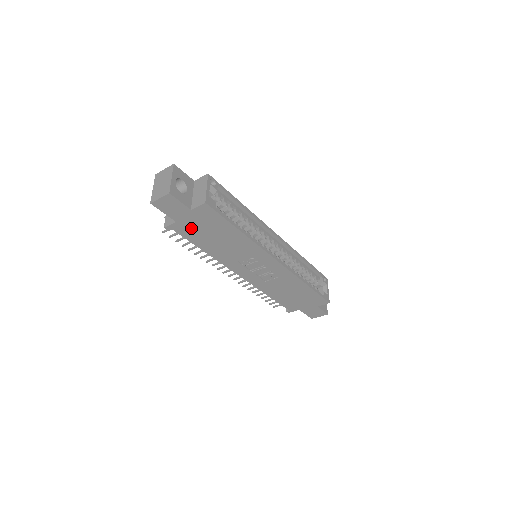
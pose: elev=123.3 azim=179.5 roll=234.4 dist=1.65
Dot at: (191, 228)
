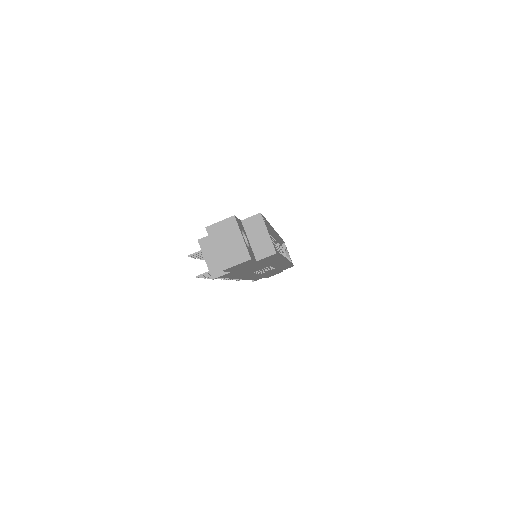
Dot at: (239, 270)
